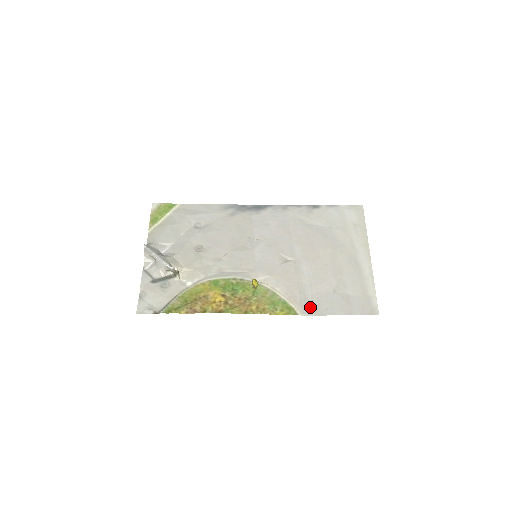
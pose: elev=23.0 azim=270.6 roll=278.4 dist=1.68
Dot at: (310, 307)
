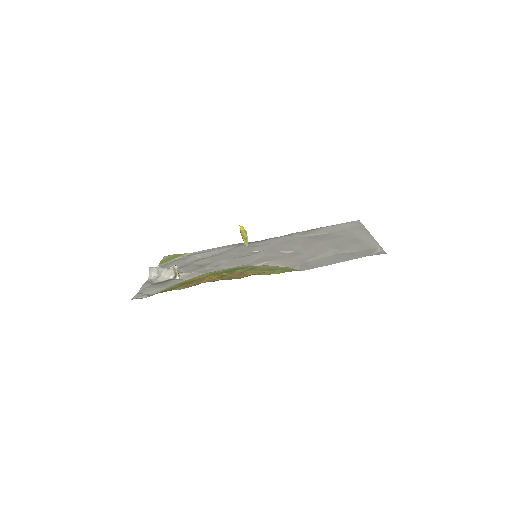
Dot at: (311, 265)
